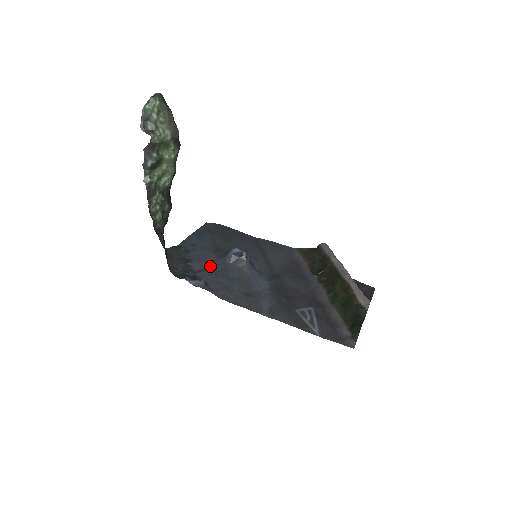
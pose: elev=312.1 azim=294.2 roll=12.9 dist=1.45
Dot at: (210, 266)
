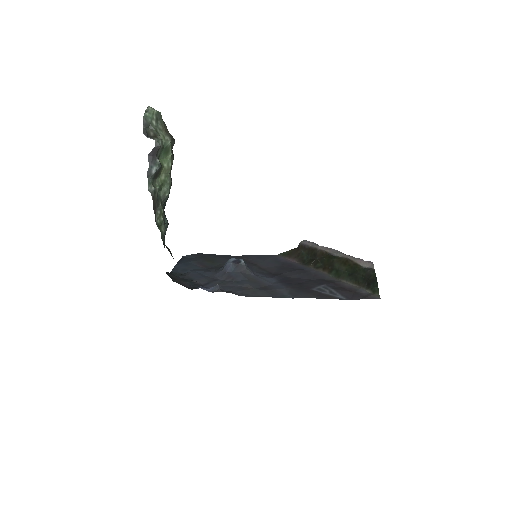
Dot at: (213, 279)
